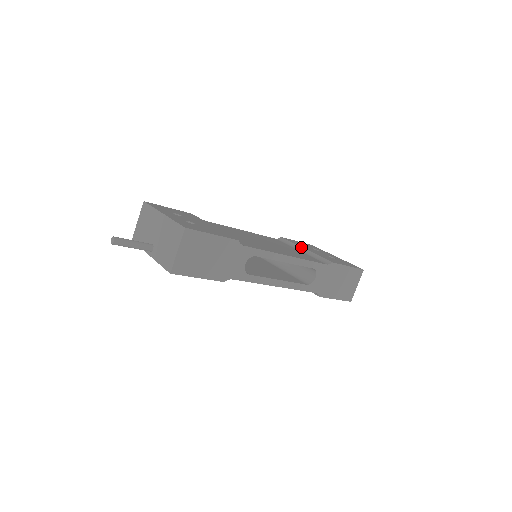
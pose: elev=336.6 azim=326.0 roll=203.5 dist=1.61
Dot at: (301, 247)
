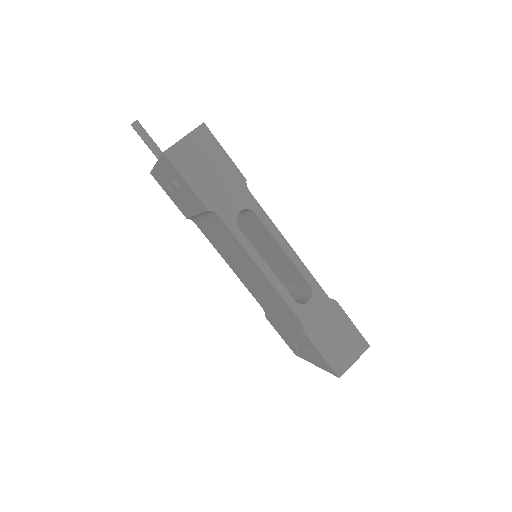
Dot at: occluded
